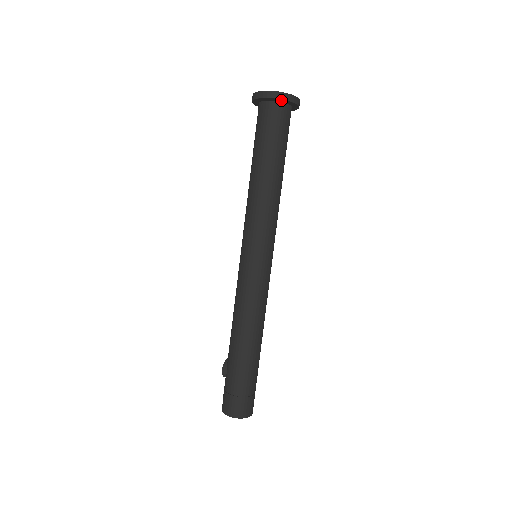
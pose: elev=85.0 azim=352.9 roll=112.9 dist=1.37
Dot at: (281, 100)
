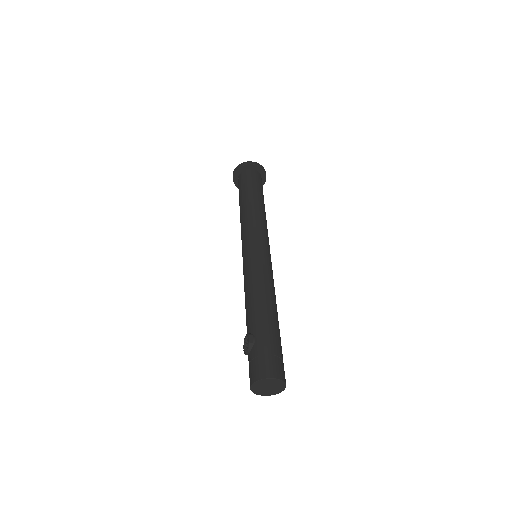
Dot at: (261, 171)
